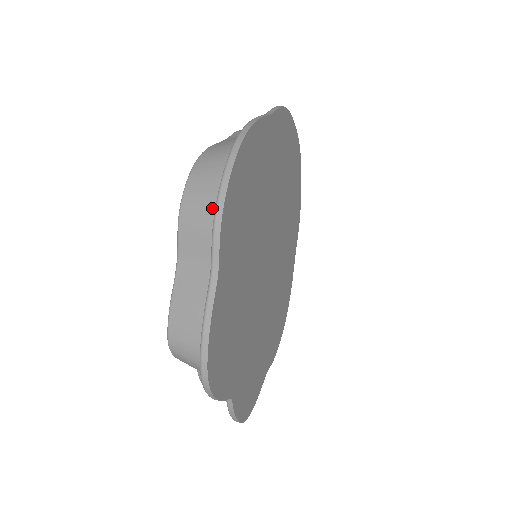
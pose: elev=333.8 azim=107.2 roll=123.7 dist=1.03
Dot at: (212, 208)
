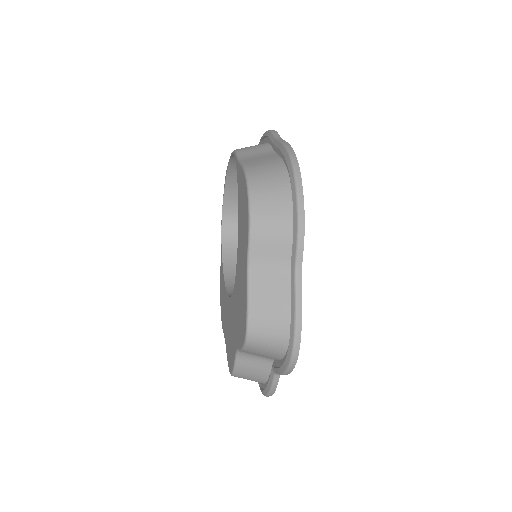
Dot at: (283, 219)
